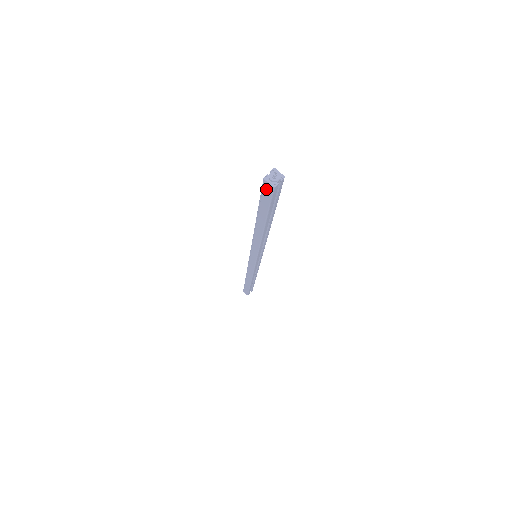
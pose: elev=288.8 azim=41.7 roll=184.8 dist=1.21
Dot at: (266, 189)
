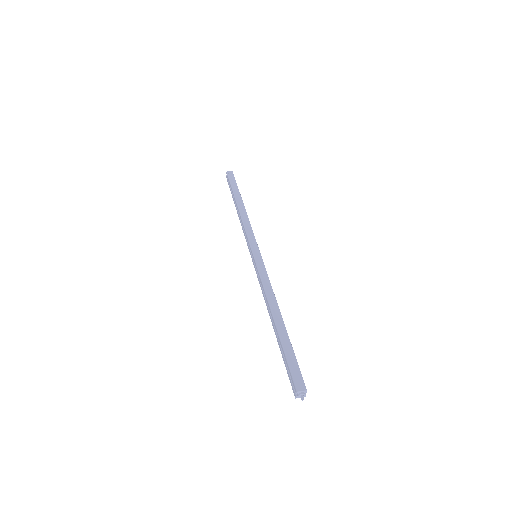
Dot at: occluded
